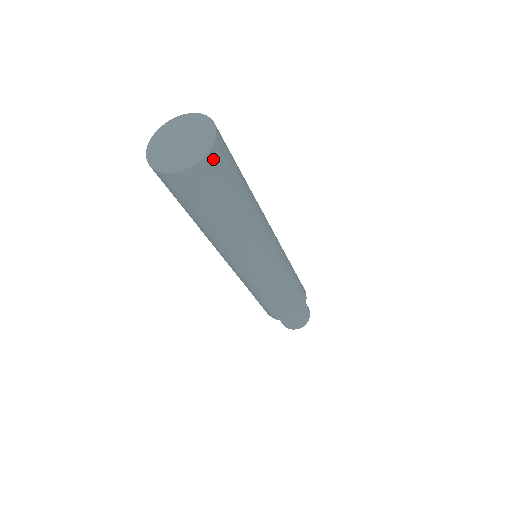
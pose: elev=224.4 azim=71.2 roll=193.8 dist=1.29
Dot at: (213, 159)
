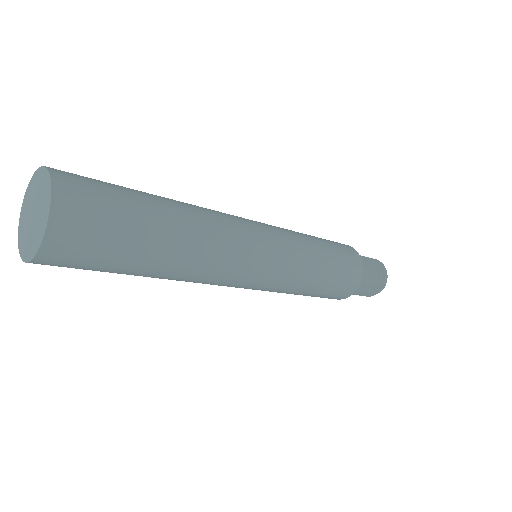
Dot at: (57, 245)
